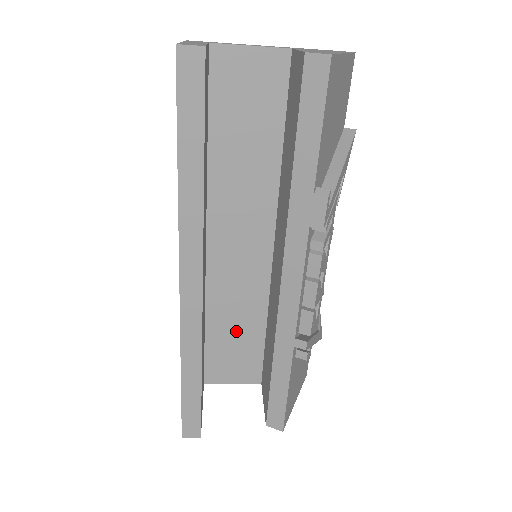
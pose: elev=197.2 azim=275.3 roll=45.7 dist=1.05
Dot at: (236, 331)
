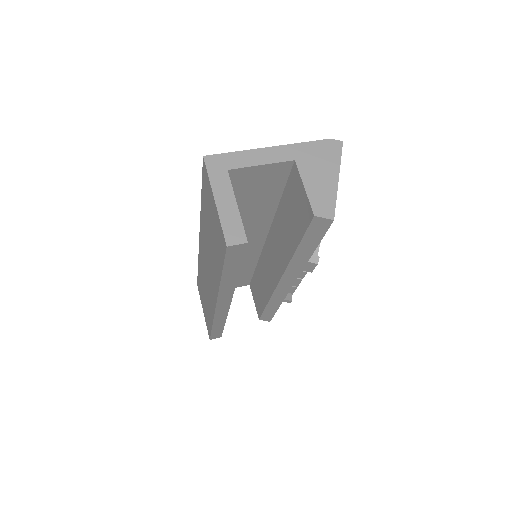
Dot at: occluded
